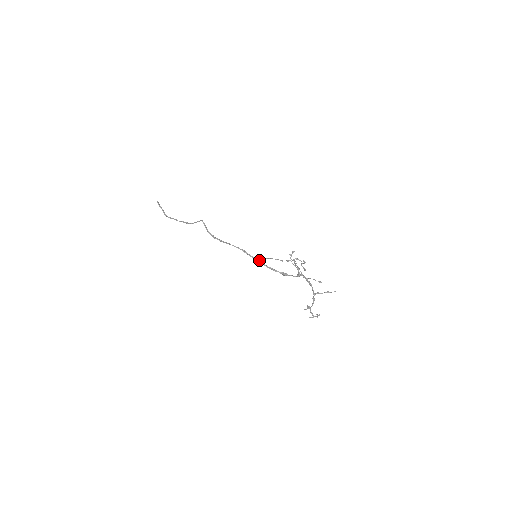
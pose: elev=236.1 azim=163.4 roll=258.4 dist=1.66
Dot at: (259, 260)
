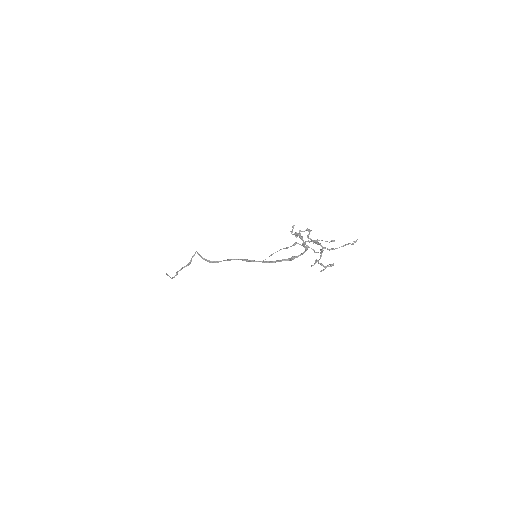
Dot at: (262, 261)
